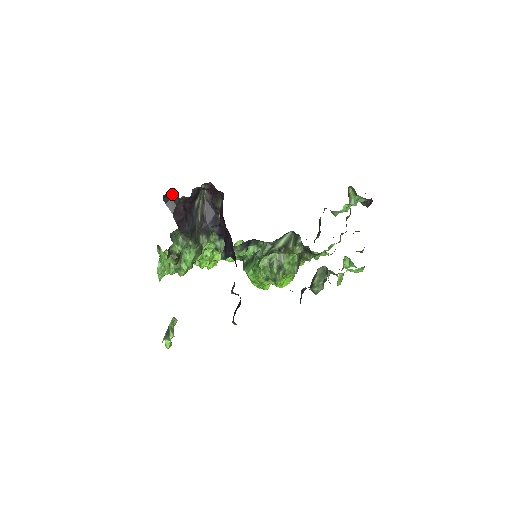
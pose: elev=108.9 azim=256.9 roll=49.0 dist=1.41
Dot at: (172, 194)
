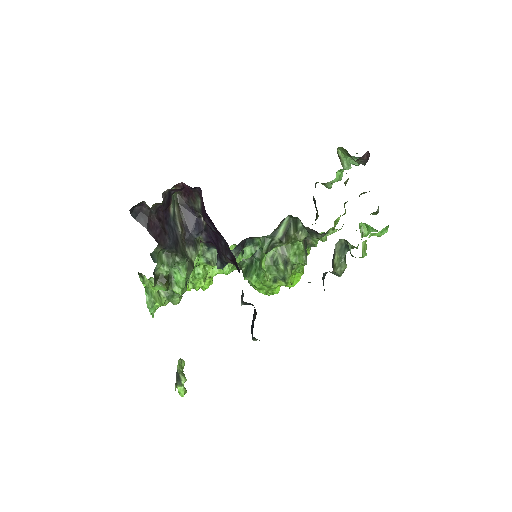
Dot at: (140, 206)
